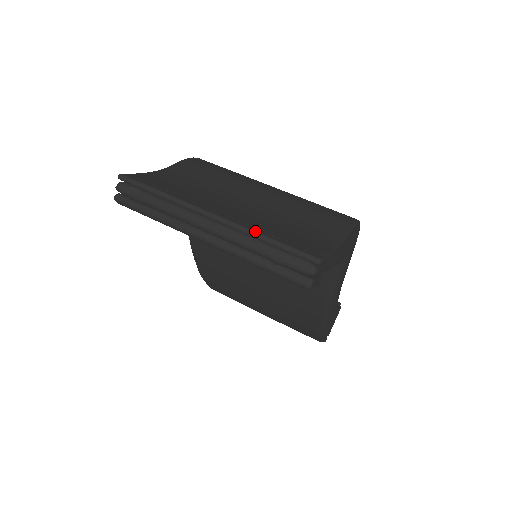
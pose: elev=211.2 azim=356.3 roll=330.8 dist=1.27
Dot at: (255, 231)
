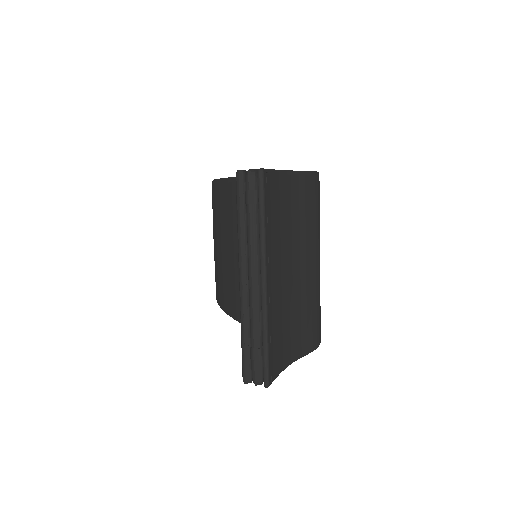
Dot at: (268, 327)
